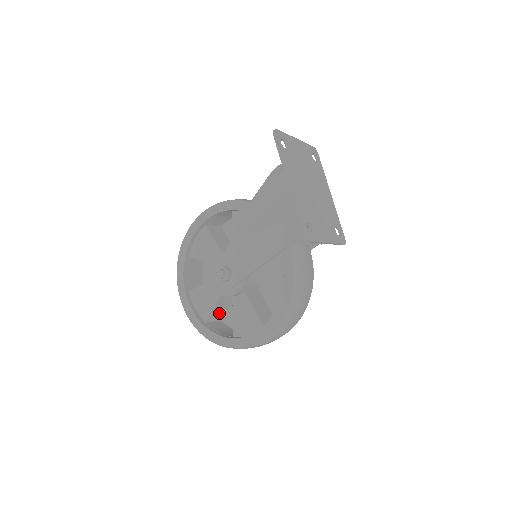
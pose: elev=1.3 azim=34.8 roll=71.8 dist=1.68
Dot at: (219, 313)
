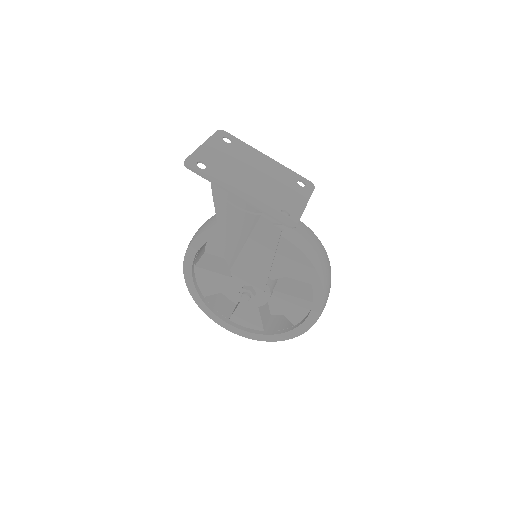
Dot at: (266, 314)
